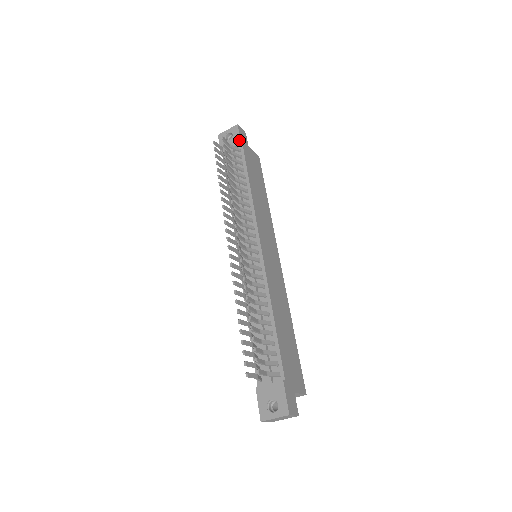
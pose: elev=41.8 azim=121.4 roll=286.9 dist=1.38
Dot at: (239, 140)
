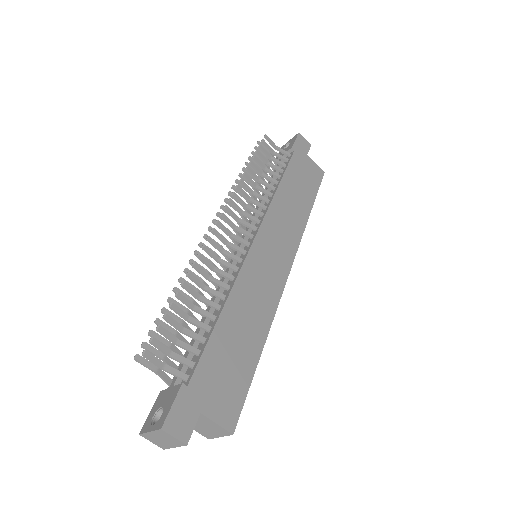
Dot at: (292, 145)
